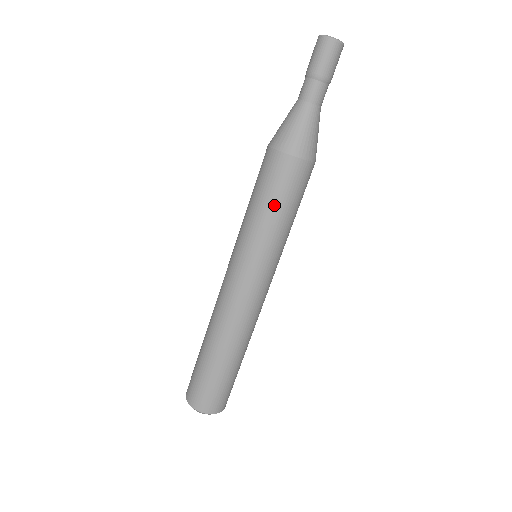
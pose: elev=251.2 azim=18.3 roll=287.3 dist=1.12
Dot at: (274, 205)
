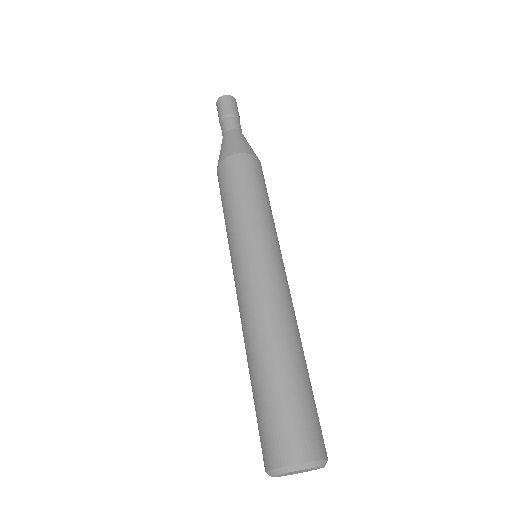
Dot at: (237, 192)
